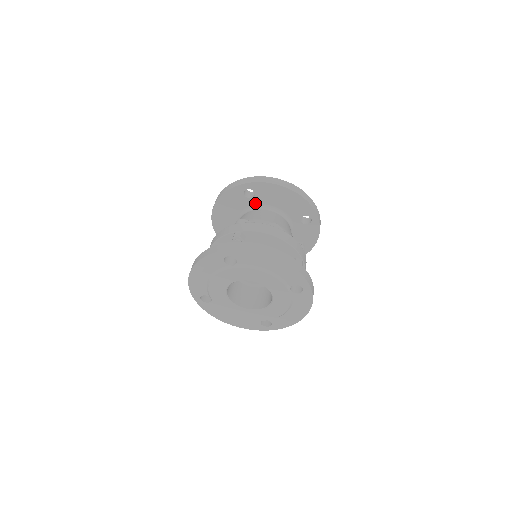
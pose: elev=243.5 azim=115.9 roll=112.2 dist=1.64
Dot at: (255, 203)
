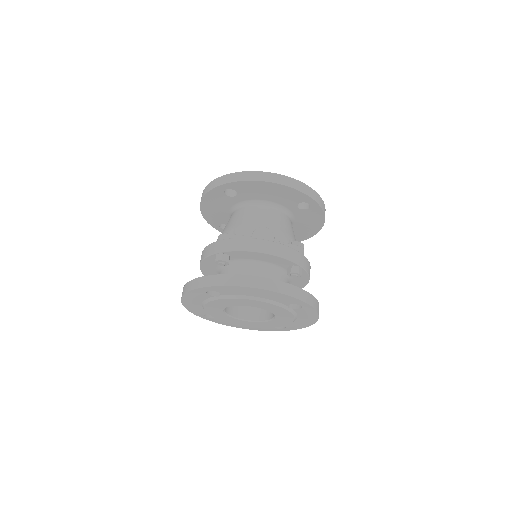
Dot at: (241, 200)
